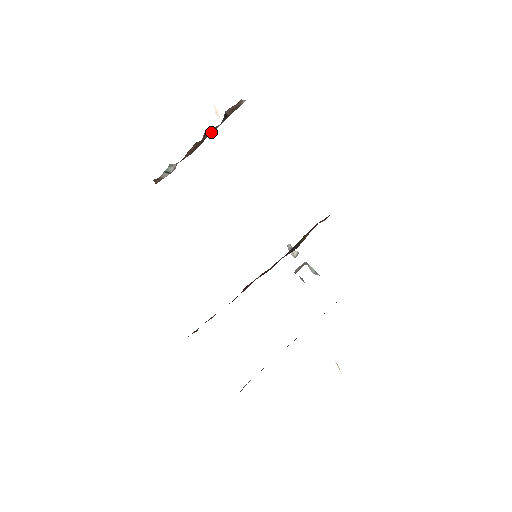
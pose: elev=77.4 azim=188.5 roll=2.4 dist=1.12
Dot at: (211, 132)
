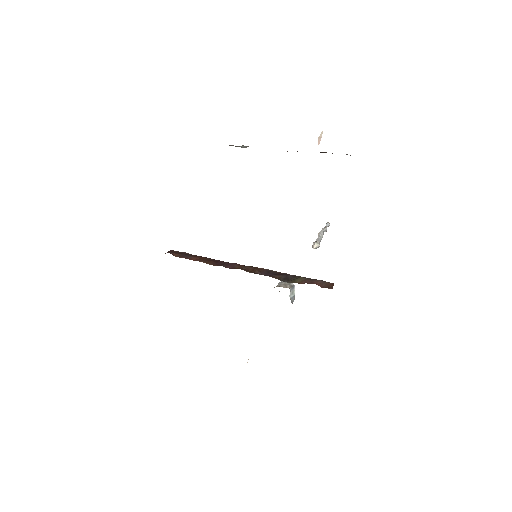
Dot at: occluded
